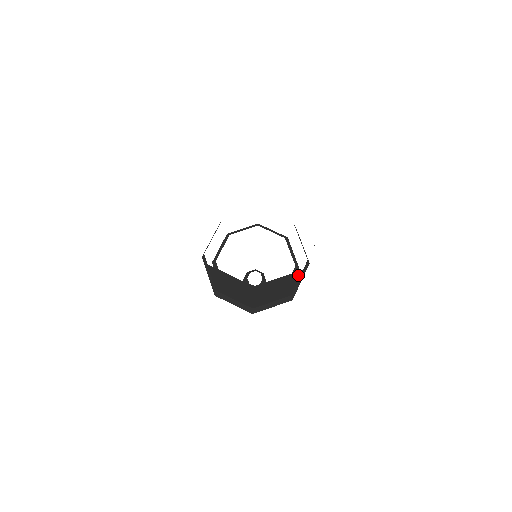
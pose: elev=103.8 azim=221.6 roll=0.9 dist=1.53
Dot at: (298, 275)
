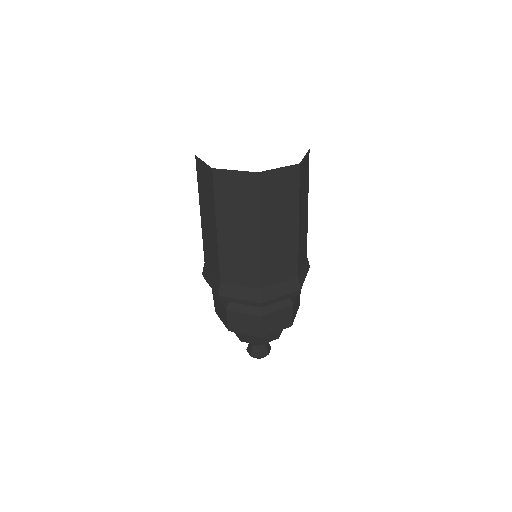
Dot at: (308, 168)
